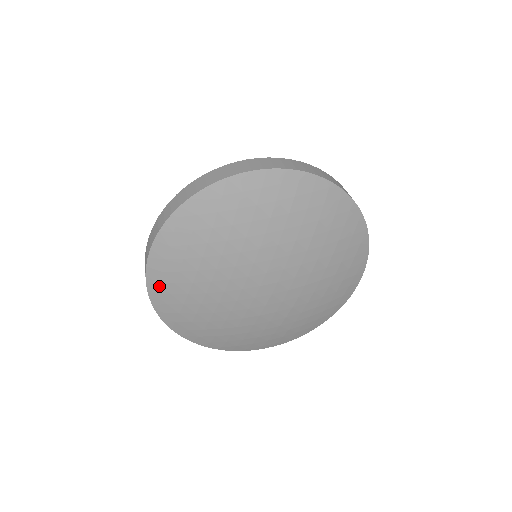
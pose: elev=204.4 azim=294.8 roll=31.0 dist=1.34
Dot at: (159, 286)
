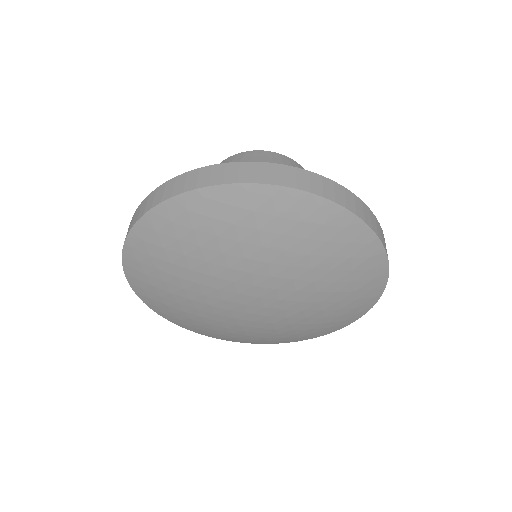
Dot at: (166, 315)
